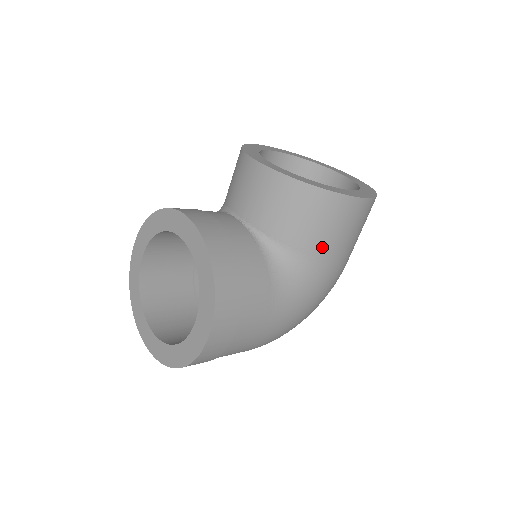
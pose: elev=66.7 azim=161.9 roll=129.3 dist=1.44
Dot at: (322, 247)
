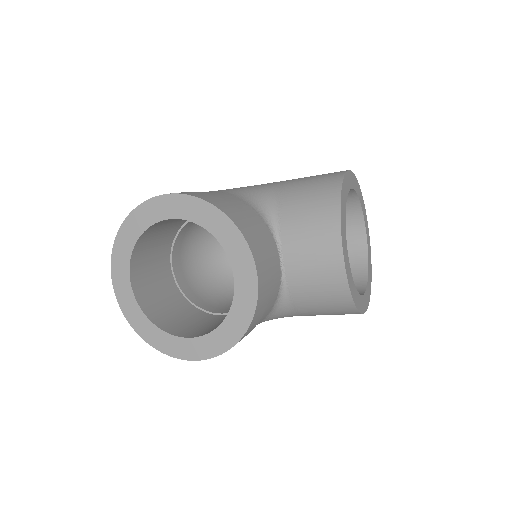
Dot at: (310, 315)
